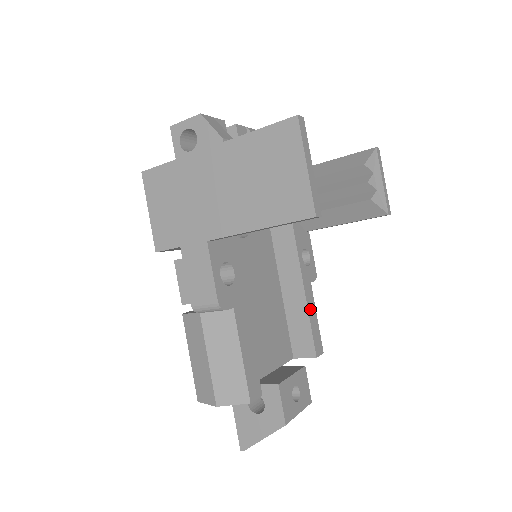
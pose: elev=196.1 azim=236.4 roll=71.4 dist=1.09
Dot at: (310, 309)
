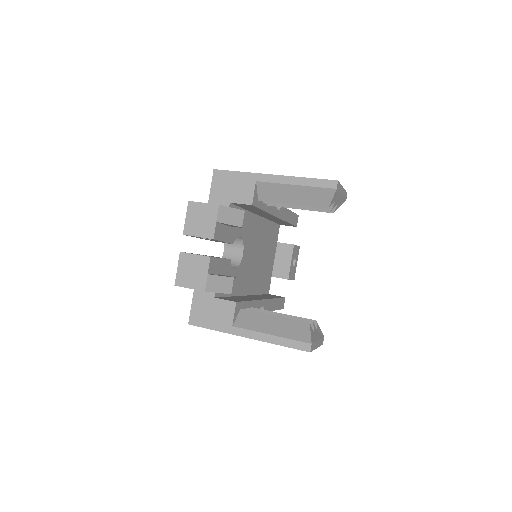
Dot at: (288, 219)
